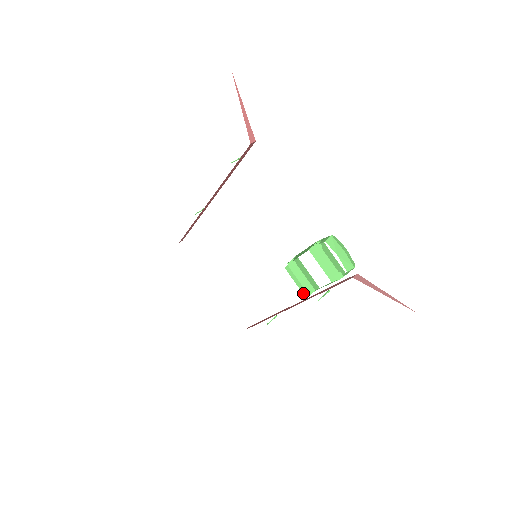
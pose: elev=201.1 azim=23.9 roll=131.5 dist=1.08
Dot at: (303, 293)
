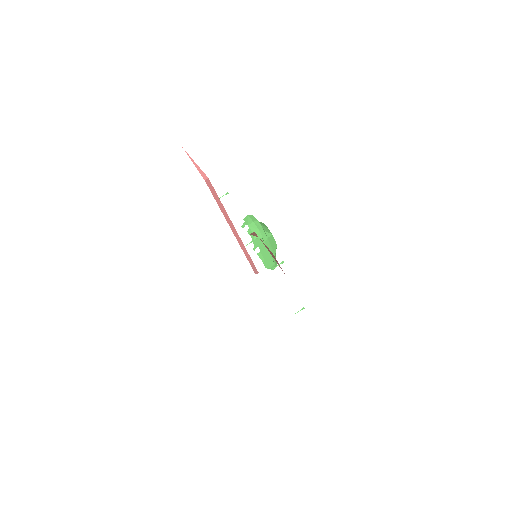
Dot at: (267, 267)
